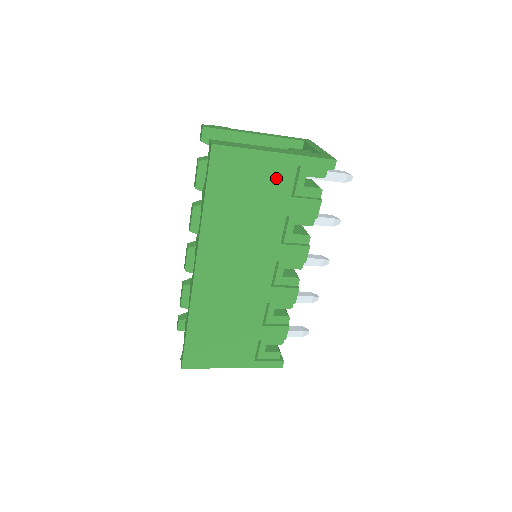
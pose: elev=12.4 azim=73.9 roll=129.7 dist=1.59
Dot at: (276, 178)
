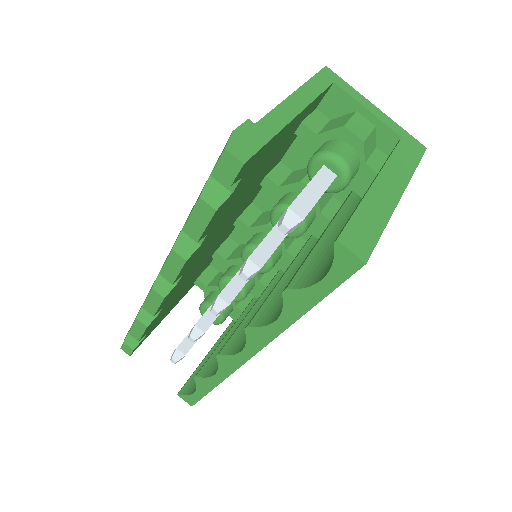
Dot at: occluded
